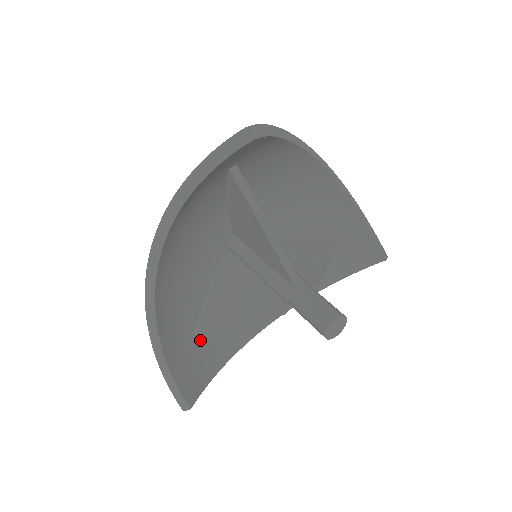
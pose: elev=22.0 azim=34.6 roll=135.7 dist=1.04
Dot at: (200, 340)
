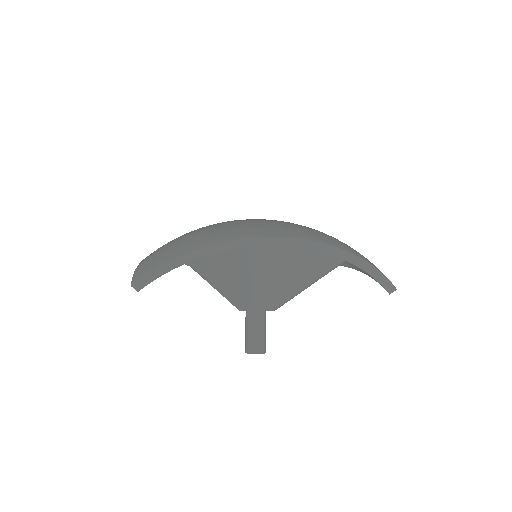
Dot at: occluded
